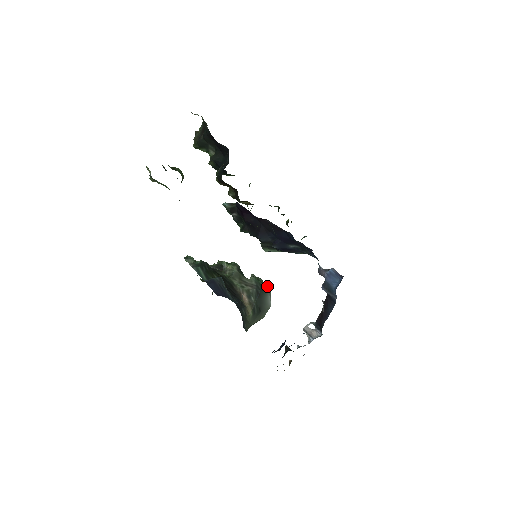
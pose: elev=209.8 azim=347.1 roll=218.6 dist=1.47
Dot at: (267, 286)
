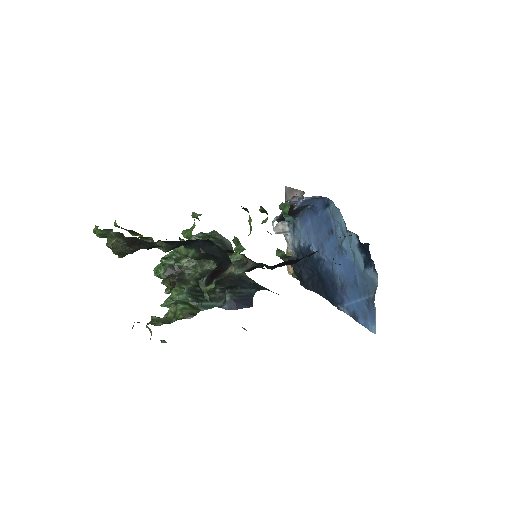
Dot at: (214, 234)
